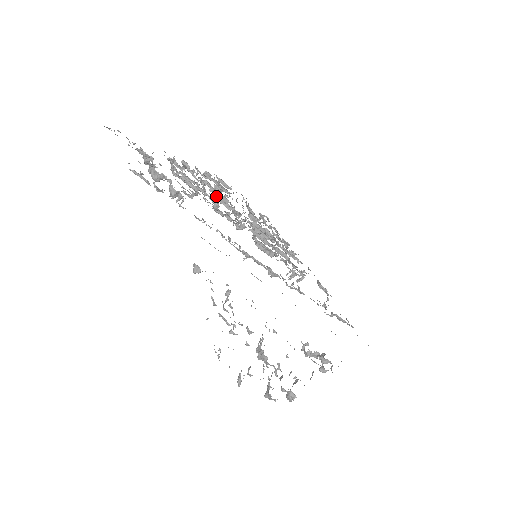
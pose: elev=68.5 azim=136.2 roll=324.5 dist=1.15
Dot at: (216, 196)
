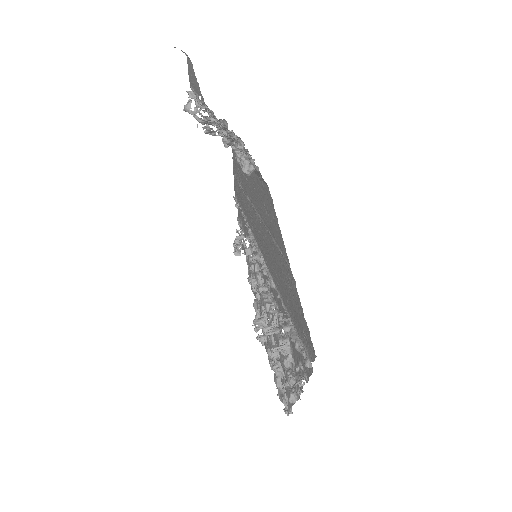
Dot at: (260, 300)
